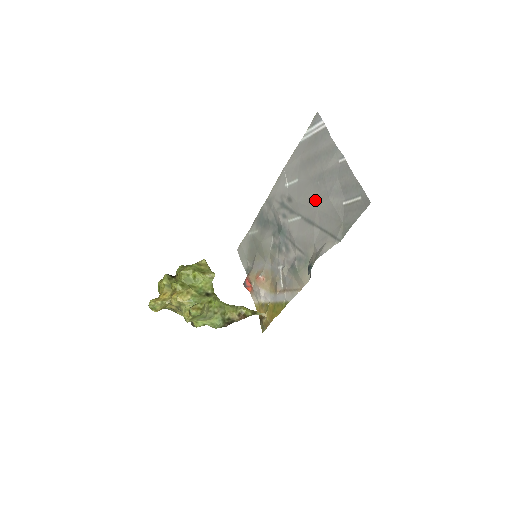
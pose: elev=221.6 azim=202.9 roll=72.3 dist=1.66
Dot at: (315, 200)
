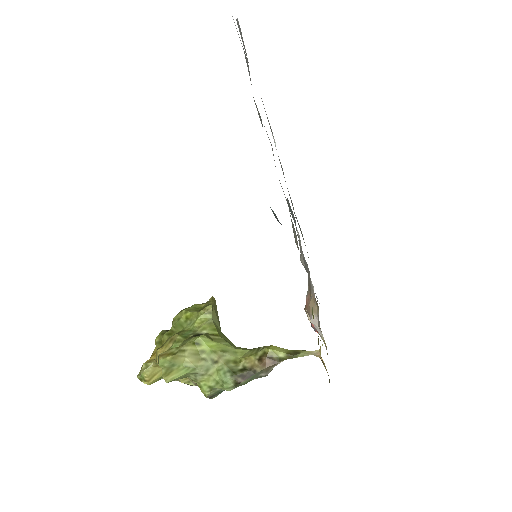
Dot at: occluded
